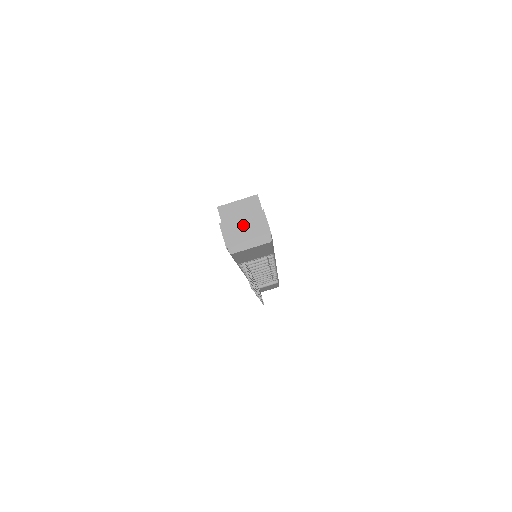
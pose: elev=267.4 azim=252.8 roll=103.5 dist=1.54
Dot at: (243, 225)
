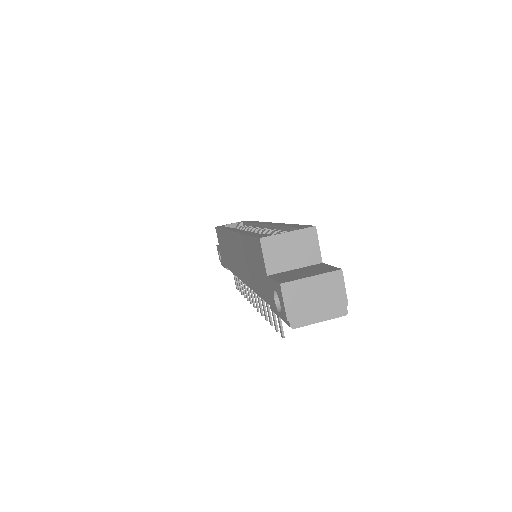
Dot at: (313, 289)
